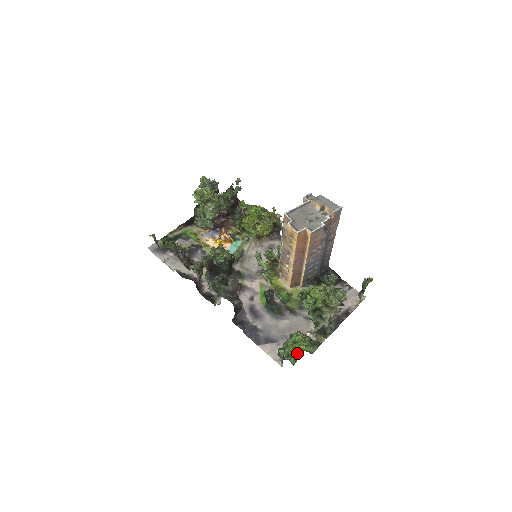
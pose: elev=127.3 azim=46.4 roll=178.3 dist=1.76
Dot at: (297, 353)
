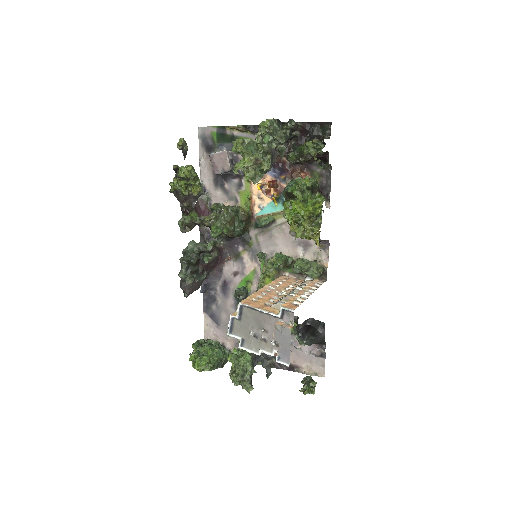
Dot at: (193, 365)
